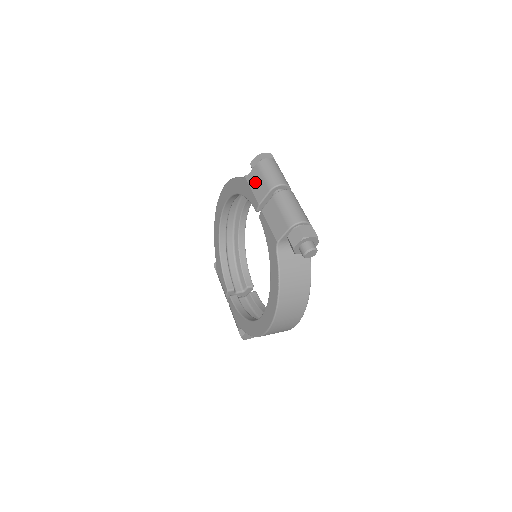
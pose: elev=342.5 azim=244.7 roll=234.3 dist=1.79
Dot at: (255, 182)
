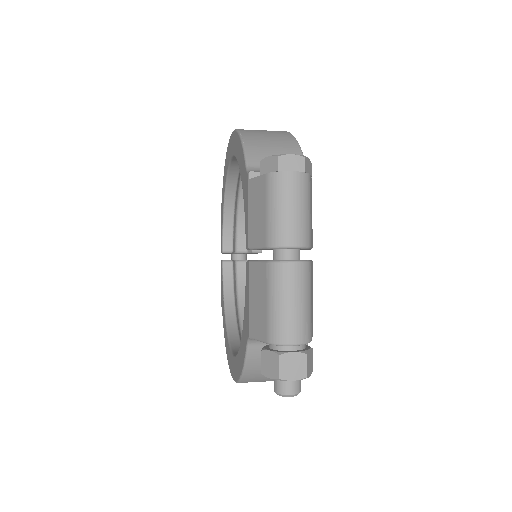
Dot at: (255, 205)
